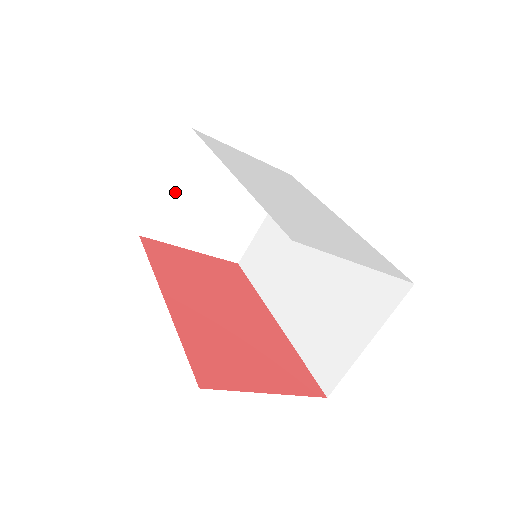
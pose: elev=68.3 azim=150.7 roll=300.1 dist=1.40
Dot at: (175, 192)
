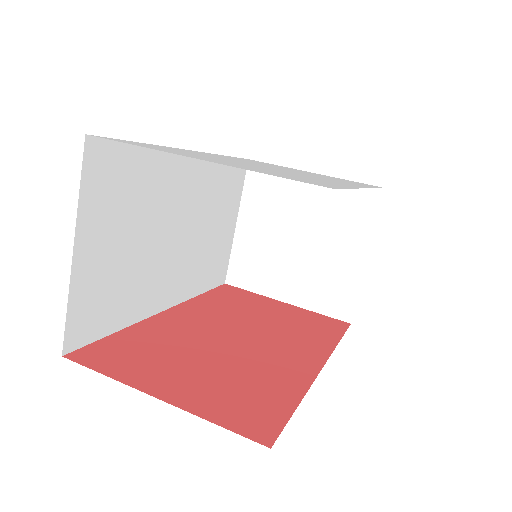
Dot at: (249, 231)
